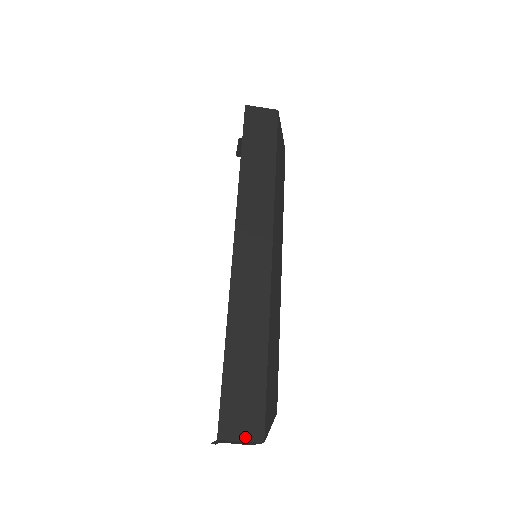
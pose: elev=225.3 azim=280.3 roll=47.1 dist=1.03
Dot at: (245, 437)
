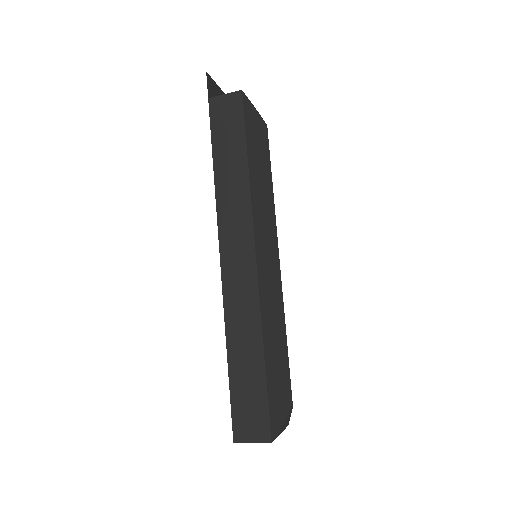
Dot at: (255, 439)
